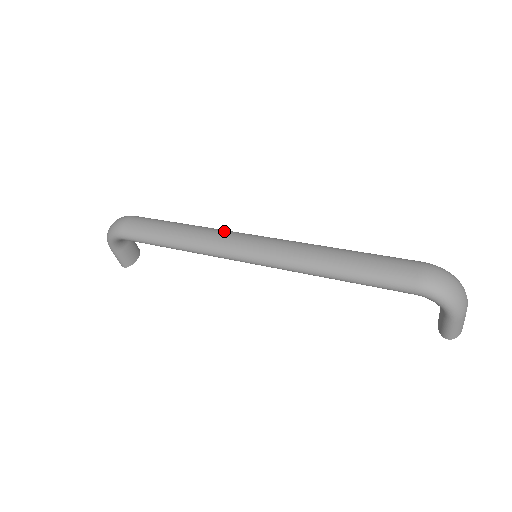
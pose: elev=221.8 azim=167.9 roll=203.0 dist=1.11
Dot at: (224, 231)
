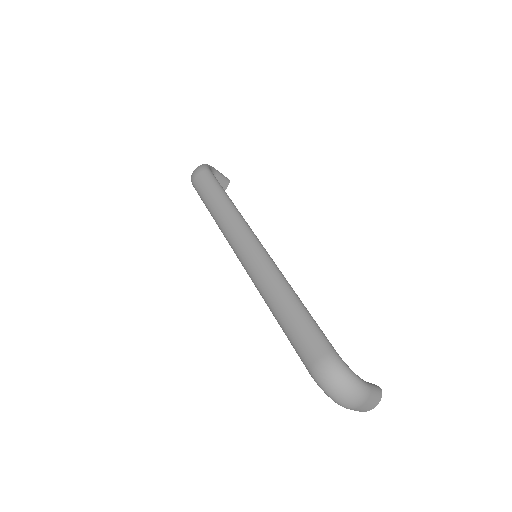
Dot at: (239, 225)
